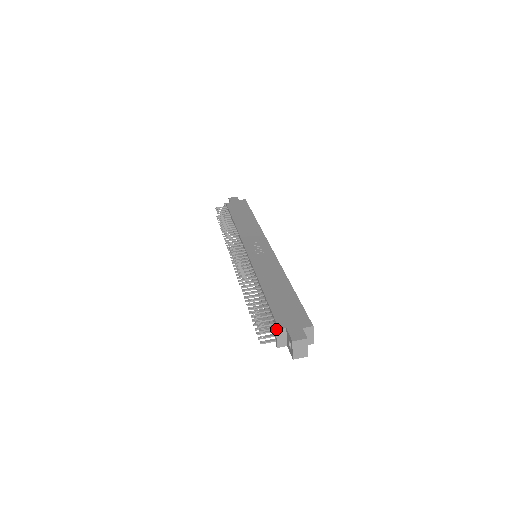
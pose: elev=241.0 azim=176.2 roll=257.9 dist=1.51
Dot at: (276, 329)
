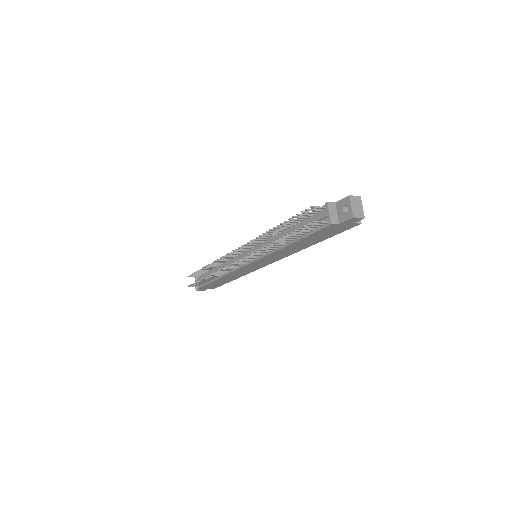
Dot at: (327, 202)
